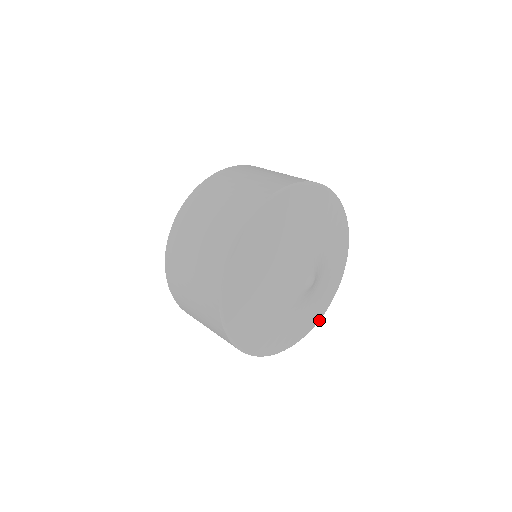
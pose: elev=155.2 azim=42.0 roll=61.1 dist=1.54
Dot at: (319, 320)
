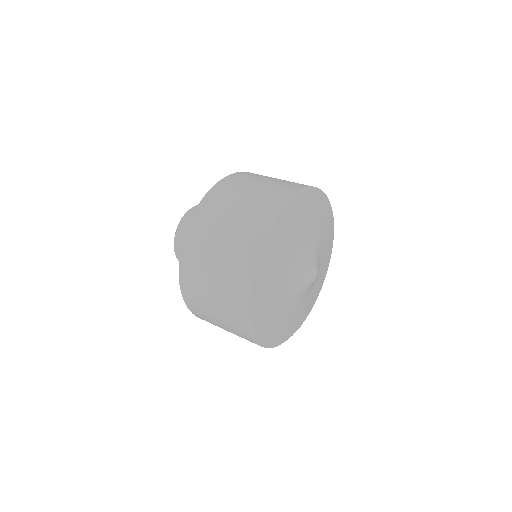
Dot at: (329, 261)
